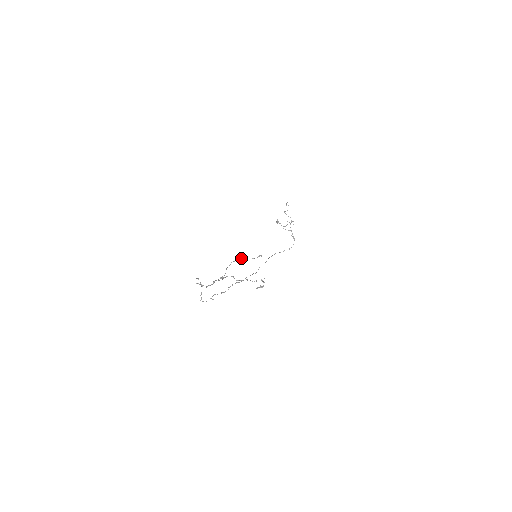
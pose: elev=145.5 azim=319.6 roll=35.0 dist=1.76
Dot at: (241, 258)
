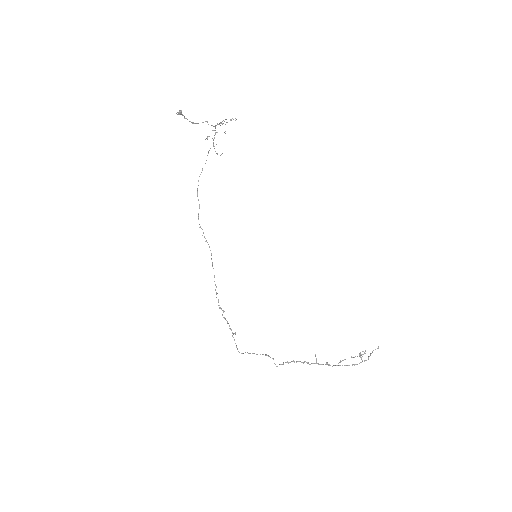
Dot at: occluded
